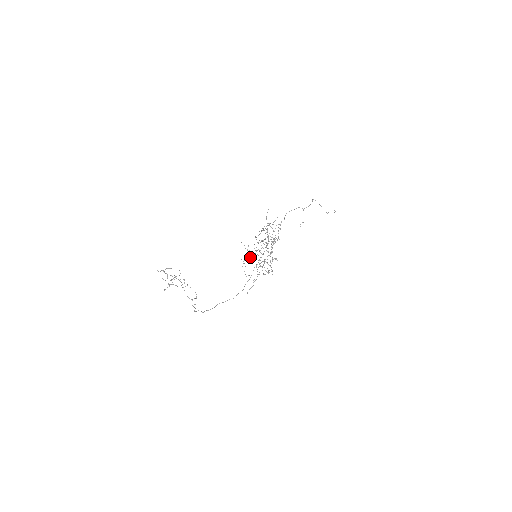
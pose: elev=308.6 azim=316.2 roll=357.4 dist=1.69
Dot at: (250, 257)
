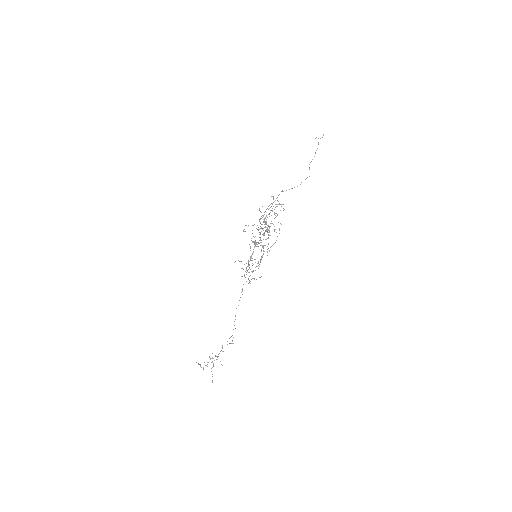
Dot at: occluded
